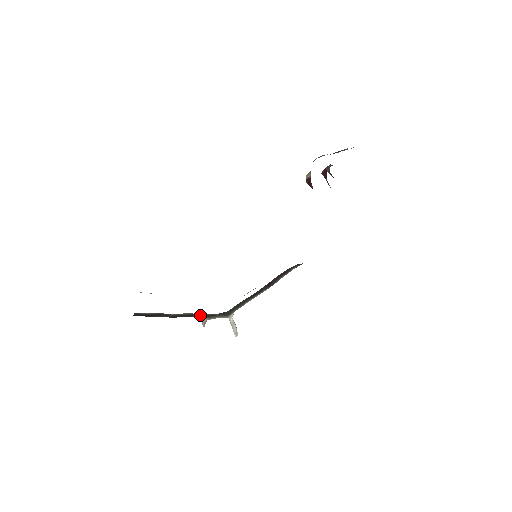
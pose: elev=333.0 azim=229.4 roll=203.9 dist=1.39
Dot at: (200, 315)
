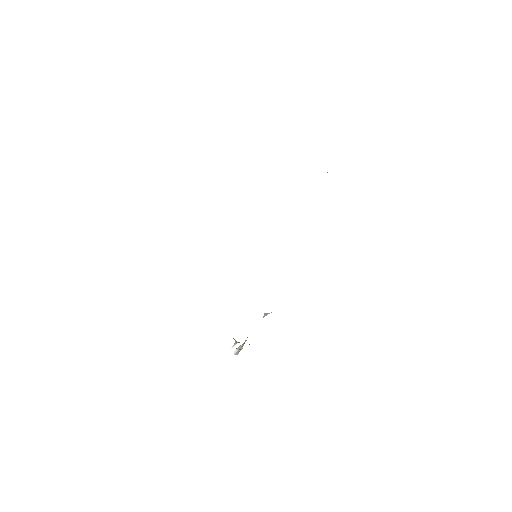
Dot at: occluded
